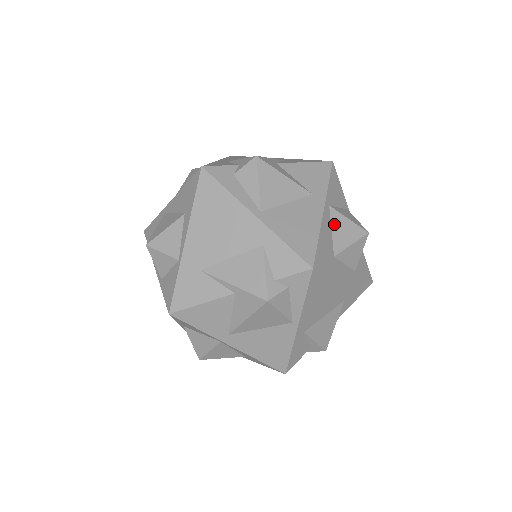
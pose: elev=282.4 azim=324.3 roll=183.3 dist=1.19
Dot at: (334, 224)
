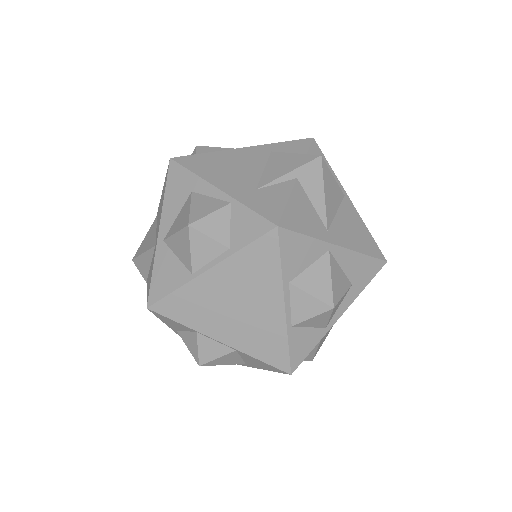
Dot at: occluded
